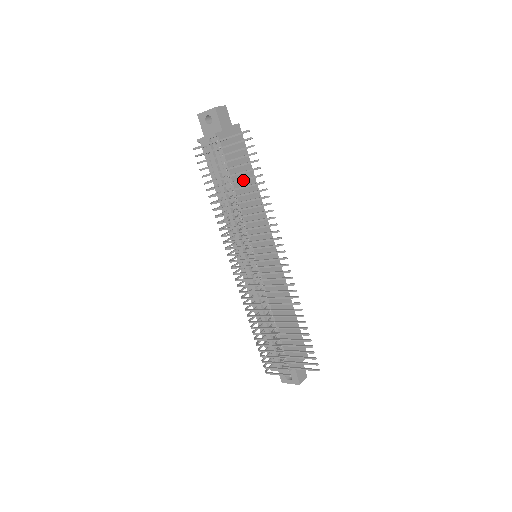
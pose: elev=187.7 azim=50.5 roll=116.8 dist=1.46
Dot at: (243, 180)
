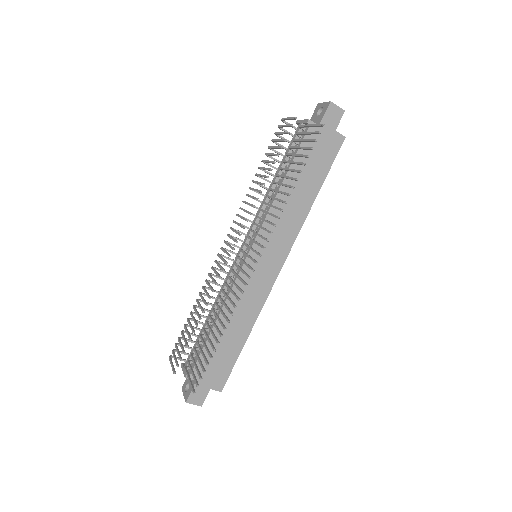
Dot at: (289, 169)
